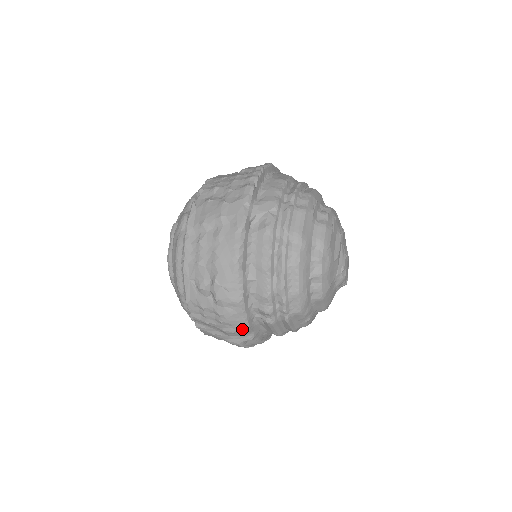
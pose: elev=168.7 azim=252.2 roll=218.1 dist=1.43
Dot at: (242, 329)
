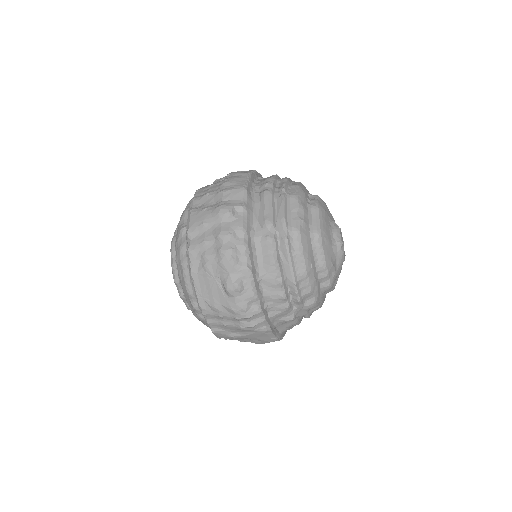
Dot at: (240, 188)
